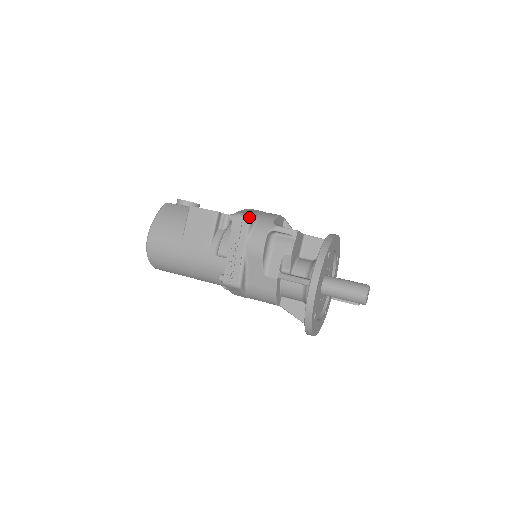
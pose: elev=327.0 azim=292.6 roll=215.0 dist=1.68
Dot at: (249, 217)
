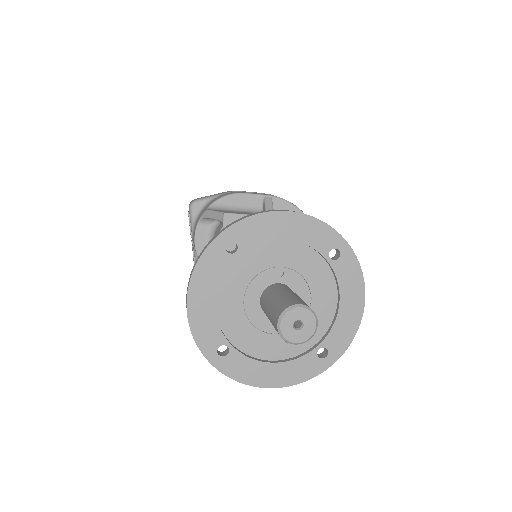
Dot at: (191, 203)
